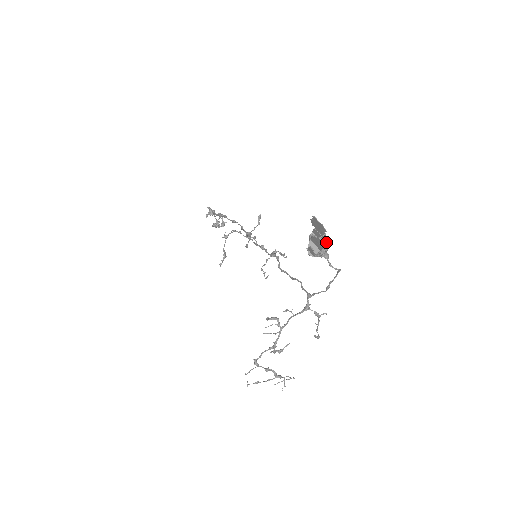
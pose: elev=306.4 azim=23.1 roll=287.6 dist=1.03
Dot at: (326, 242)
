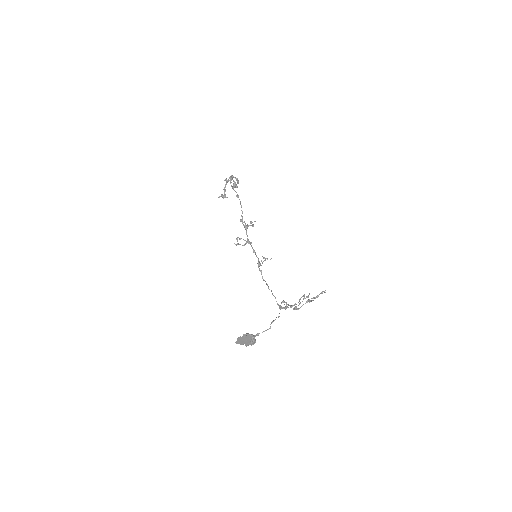
Dot at: (250, 341)
